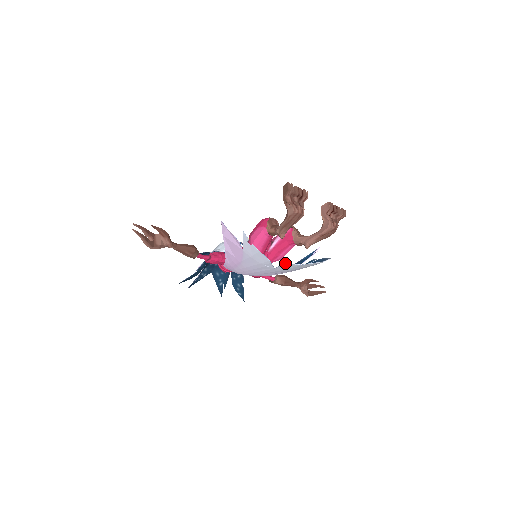
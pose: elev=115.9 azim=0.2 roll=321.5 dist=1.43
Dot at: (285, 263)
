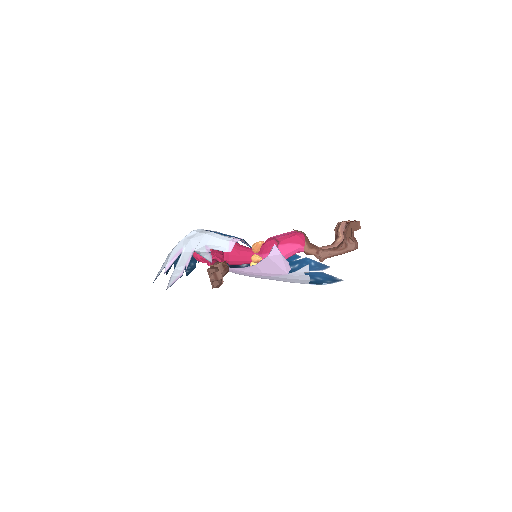
Dot at: occluded
